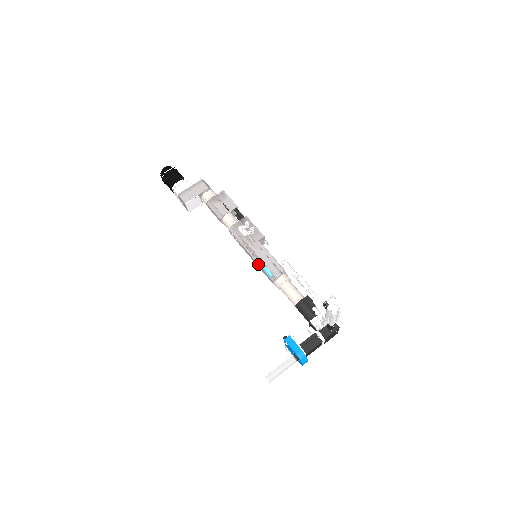
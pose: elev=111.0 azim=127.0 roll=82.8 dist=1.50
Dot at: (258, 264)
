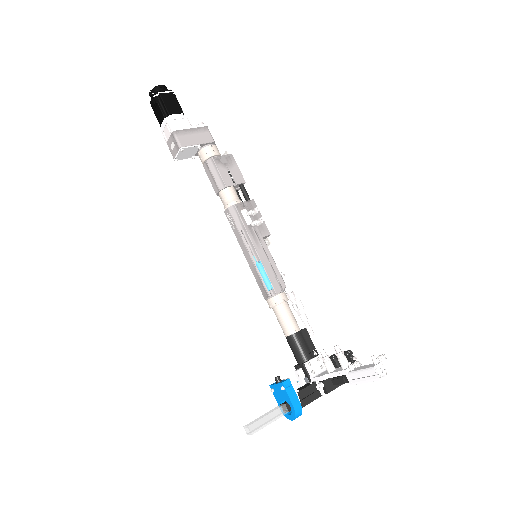
Dot at: (255, 267)
